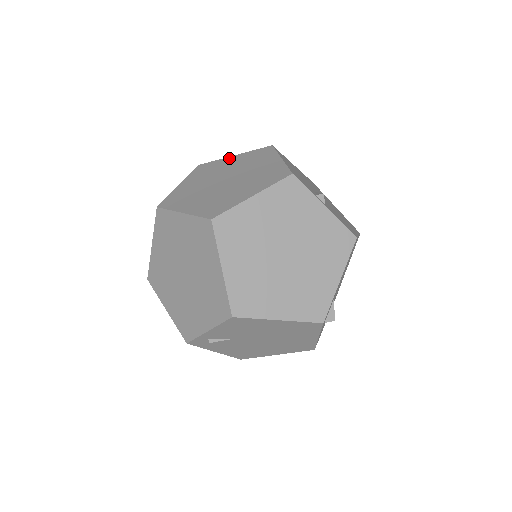
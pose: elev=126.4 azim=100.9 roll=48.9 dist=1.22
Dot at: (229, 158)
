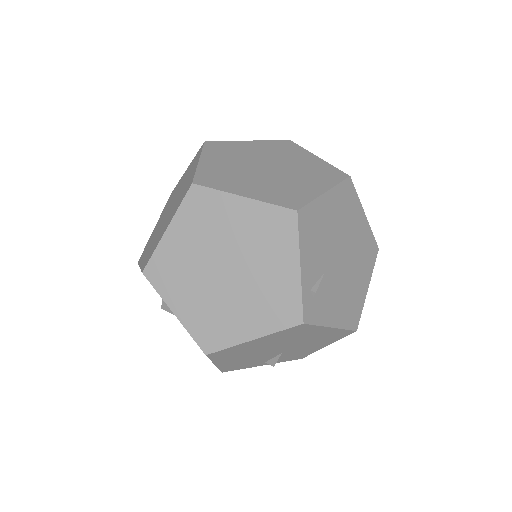
Dot at: (153, 230)
